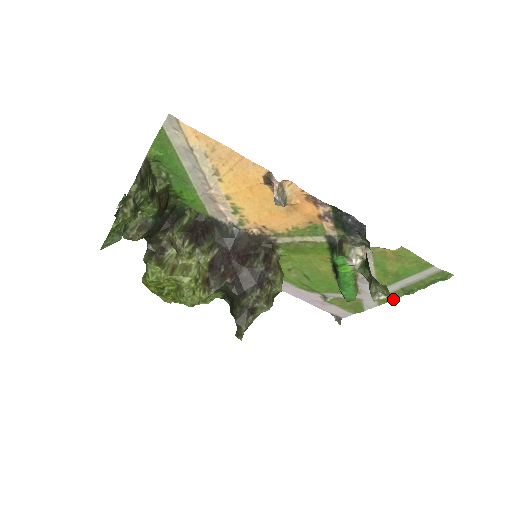
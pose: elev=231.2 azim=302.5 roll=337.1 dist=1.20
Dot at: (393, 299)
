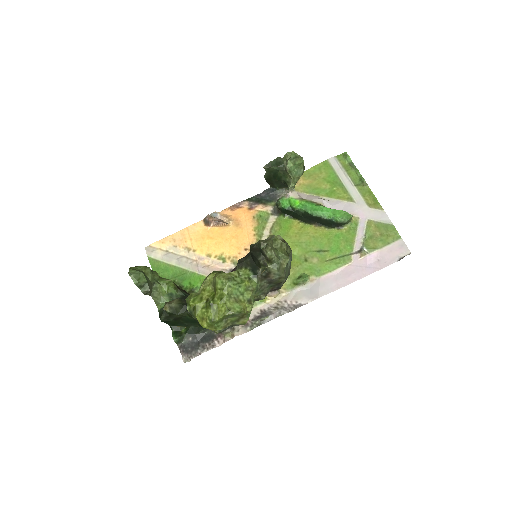
Dot at: (374, 196)
